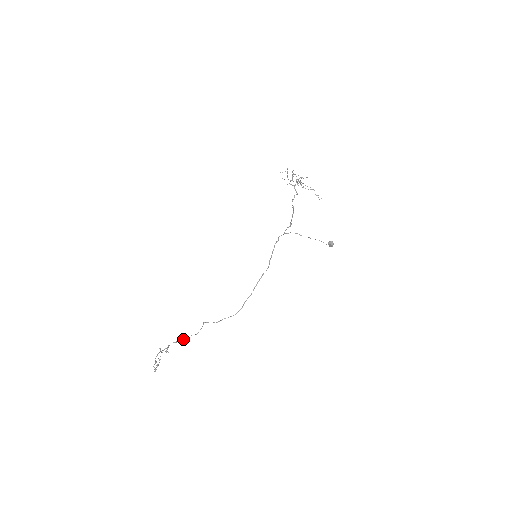
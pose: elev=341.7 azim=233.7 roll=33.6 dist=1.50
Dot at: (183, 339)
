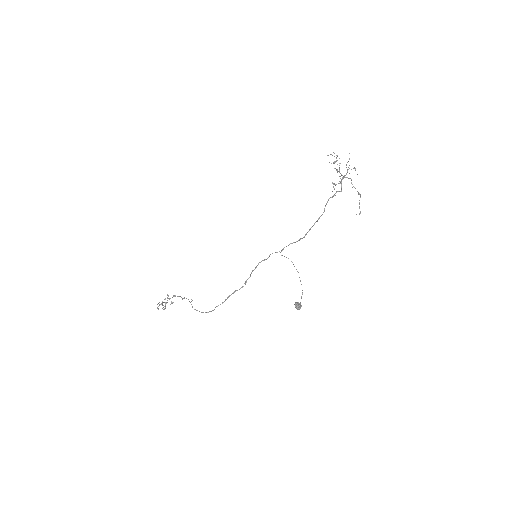
Dot at: occluded
